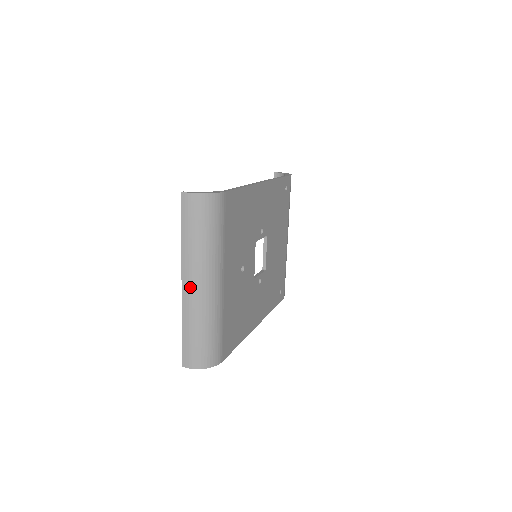
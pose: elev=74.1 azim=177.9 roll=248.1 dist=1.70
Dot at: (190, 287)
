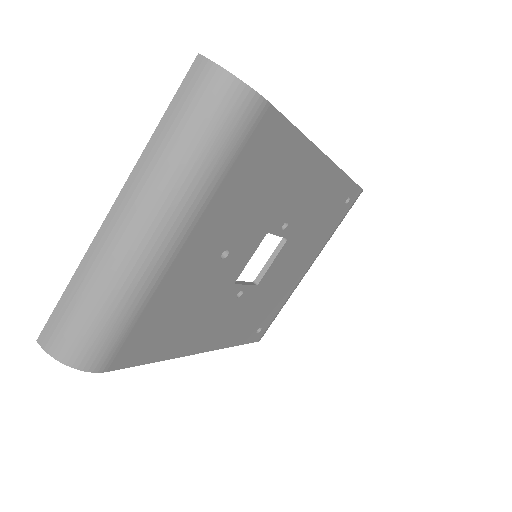
Dot at: (121, 219)
